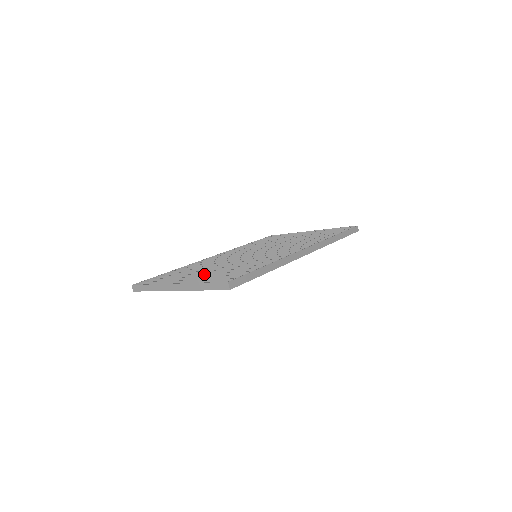
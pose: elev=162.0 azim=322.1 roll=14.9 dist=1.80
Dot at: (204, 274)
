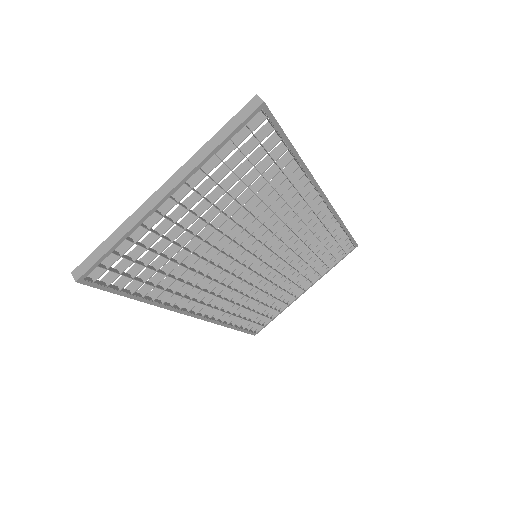
Dot at: (201, 202)
